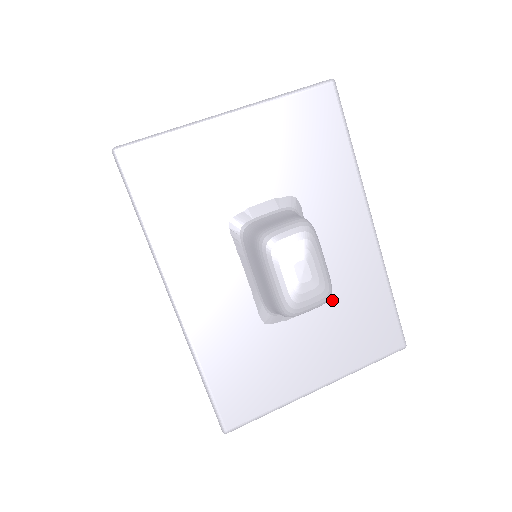
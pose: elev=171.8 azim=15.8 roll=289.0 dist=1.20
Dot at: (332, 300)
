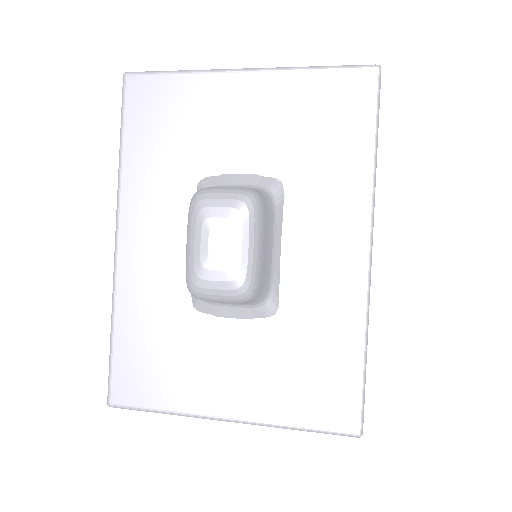
Dot at: (281, 321)
